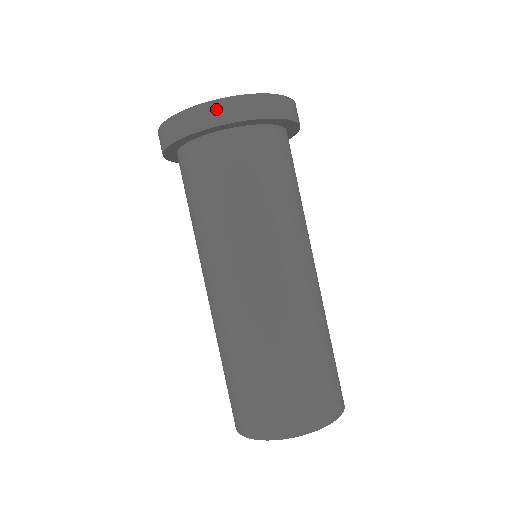
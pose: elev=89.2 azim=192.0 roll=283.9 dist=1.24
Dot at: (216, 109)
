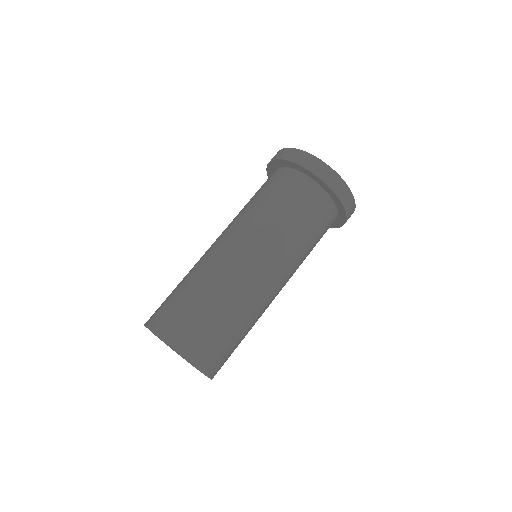
Dot at: (297, 154)
